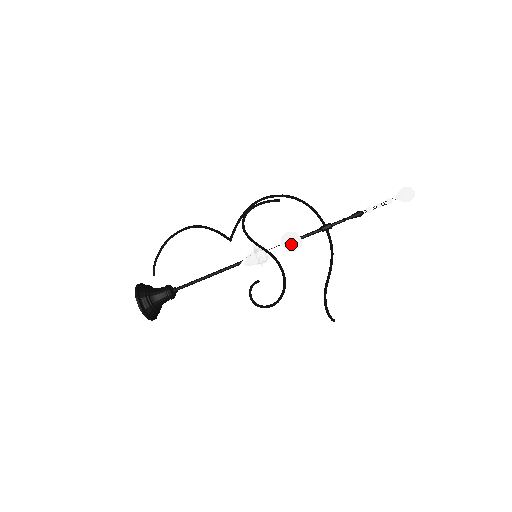
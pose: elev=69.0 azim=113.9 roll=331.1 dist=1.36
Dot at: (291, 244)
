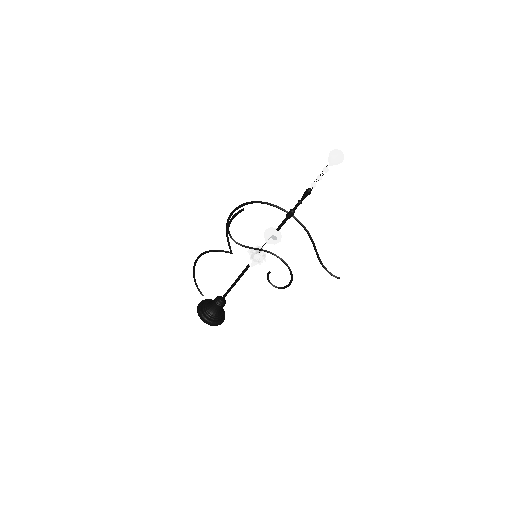
Dot at: (272, 242)
